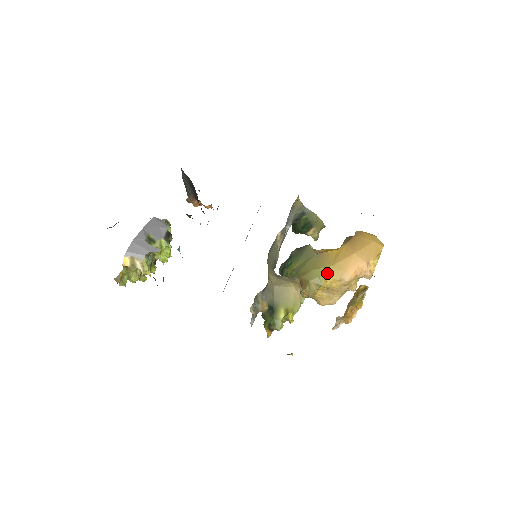
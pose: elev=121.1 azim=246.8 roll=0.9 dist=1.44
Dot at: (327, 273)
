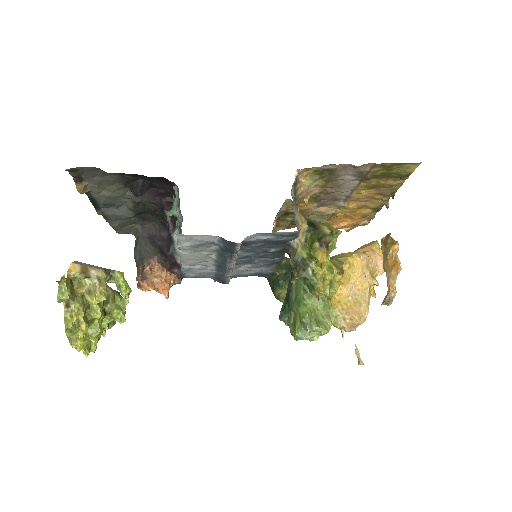
Dot at: (341, 256)
